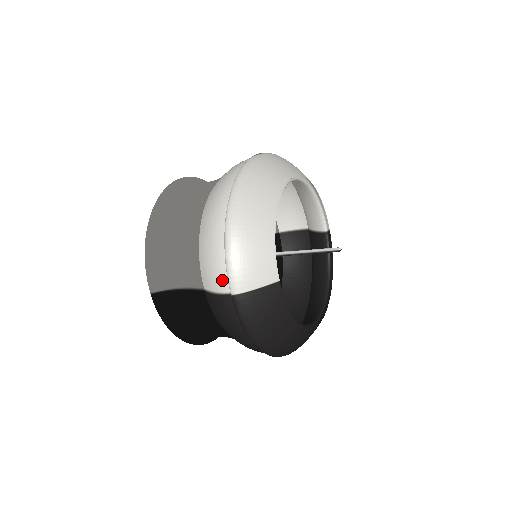
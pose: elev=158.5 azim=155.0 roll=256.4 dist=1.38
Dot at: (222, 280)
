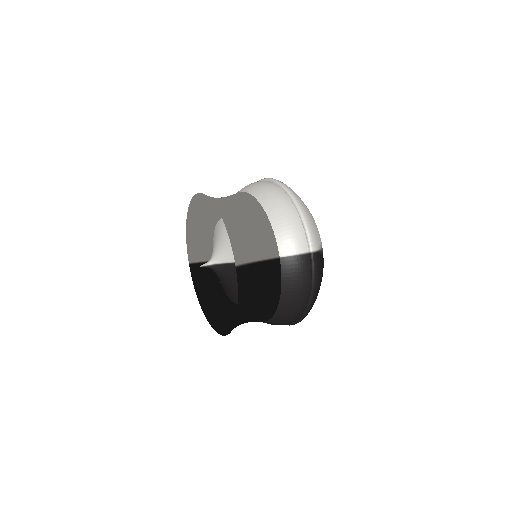
Dot at: (303, 243)
